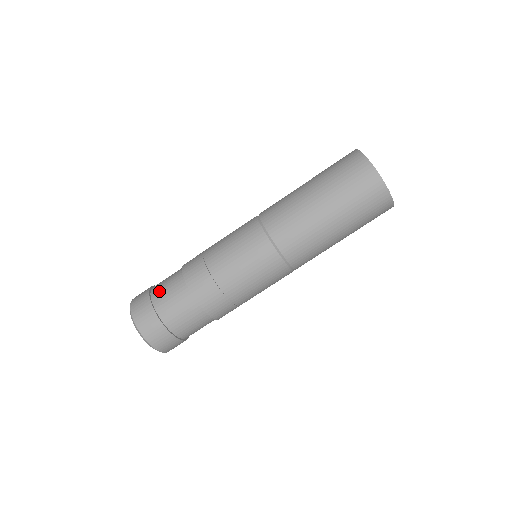
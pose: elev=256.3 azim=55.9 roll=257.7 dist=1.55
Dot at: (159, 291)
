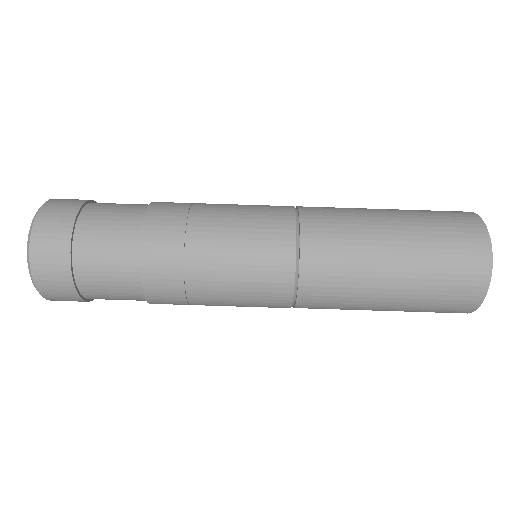
Dot at: (98, 210)
